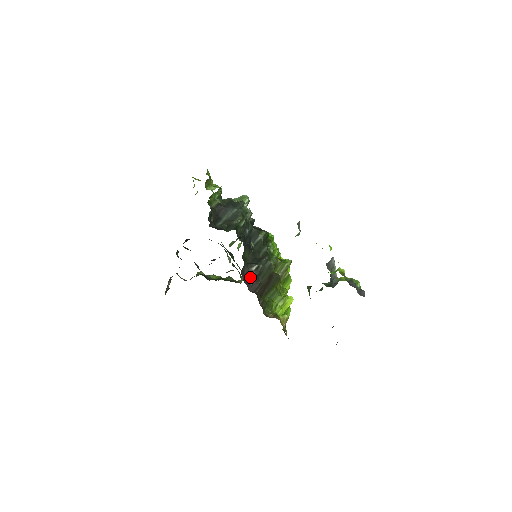
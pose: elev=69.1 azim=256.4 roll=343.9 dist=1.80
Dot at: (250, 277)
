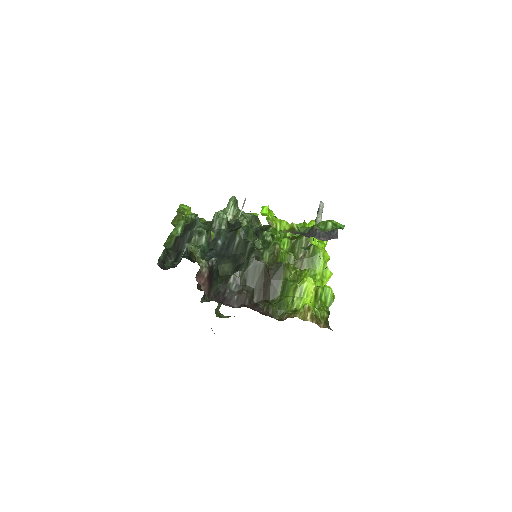
Dot at: (231, 292)
